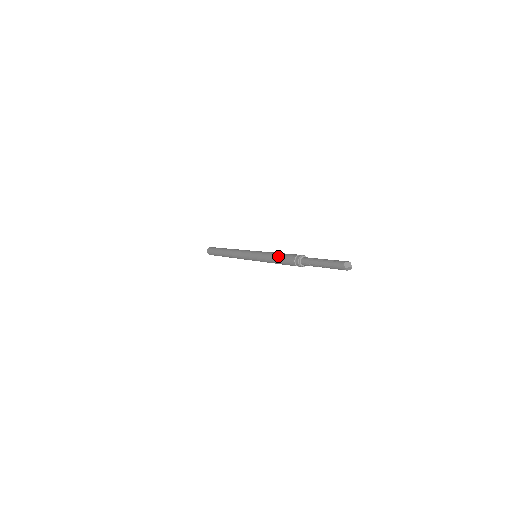
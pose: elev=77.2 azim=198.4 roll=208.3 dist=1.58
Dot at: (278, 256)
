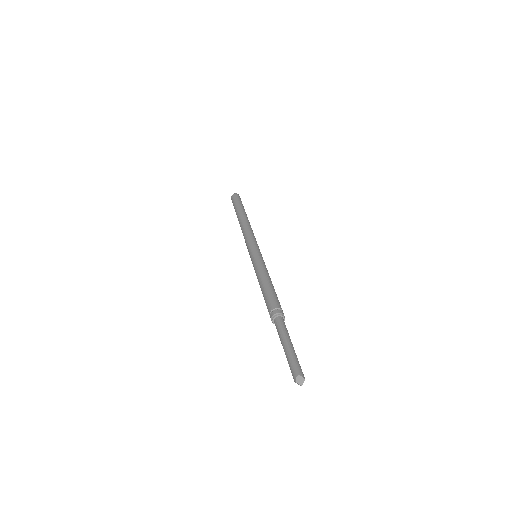
Dot at: (266, 286)
